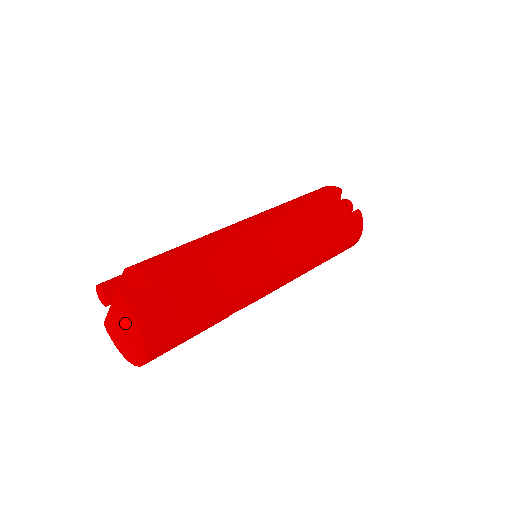
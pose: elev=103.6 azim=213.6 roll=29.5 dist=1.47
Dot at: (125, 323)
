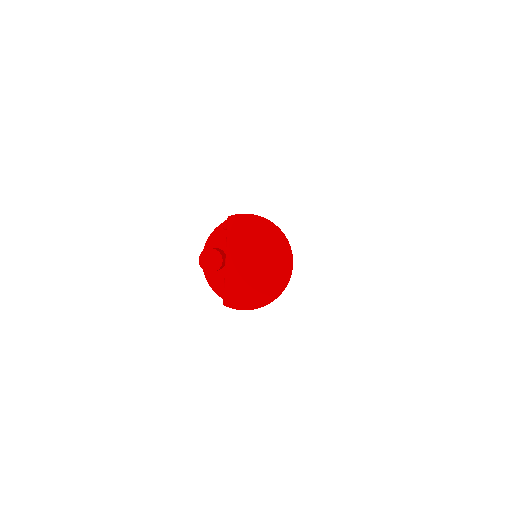
Dot at: (252, 243)
